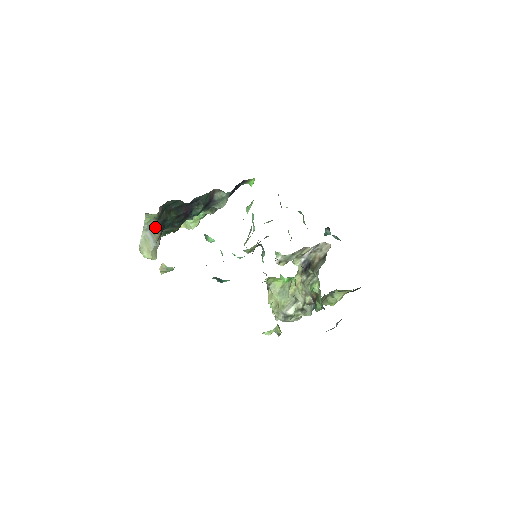
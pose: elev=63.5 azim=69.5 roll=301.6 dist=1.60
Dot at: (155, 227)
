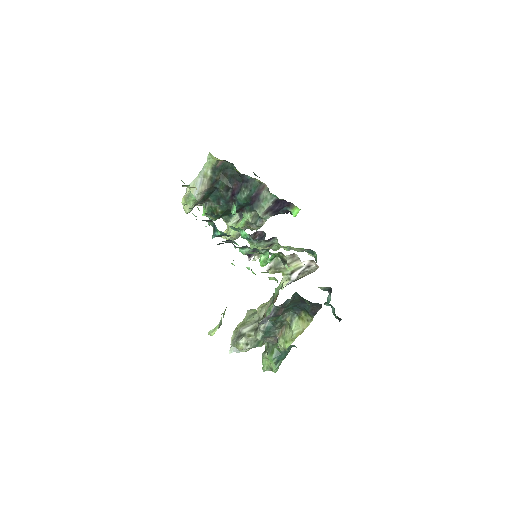
Dot at: (207, 179)
